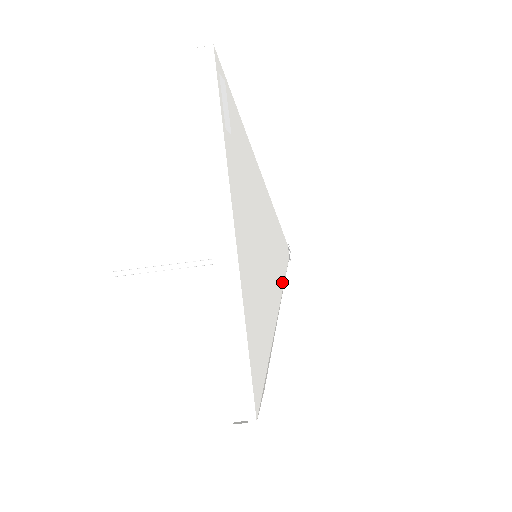
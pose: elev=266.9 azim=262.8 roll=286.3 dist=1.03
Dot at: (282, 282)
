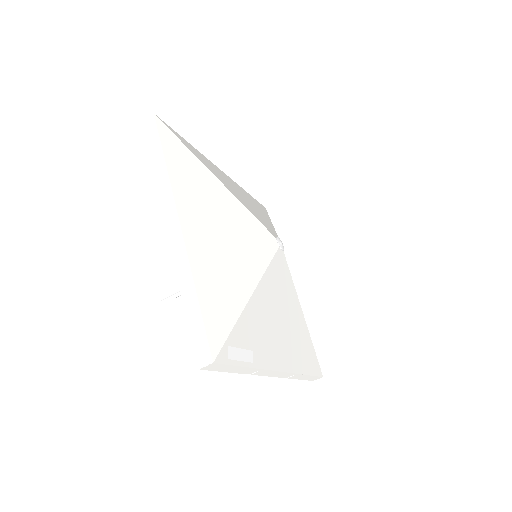
Dot at: (293, 287)
